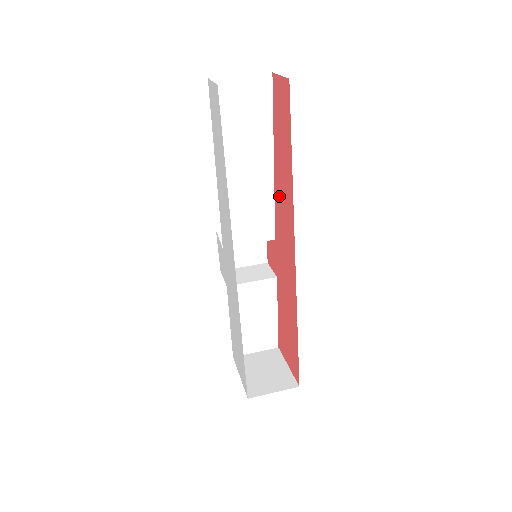
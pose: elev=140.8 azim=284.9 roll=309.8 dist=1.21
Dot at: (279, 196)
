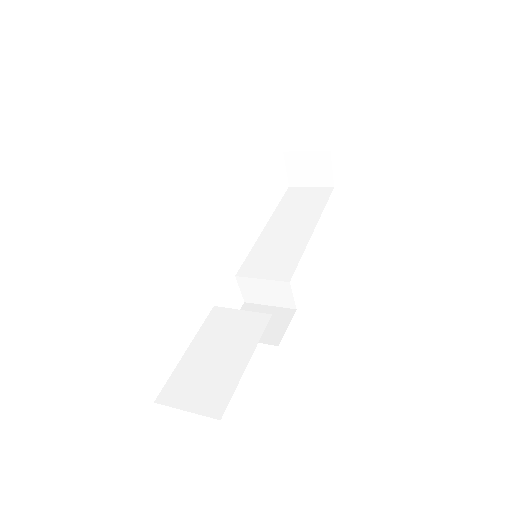
Dot at: occluded
